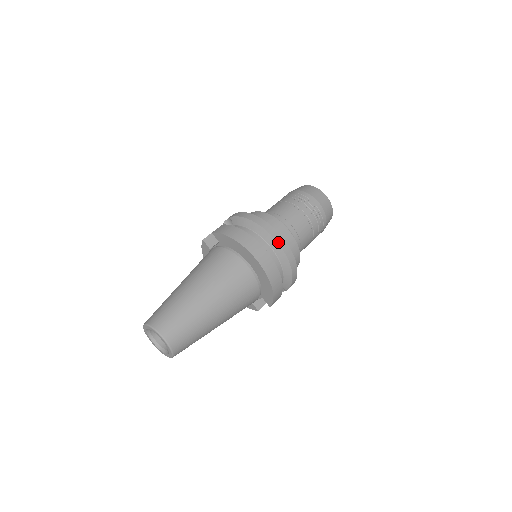
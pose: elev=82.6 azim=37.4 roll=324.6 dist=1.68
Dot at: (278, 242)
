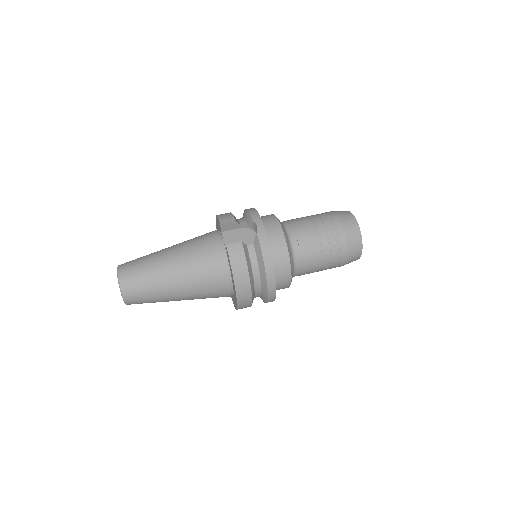
Dot at: (268, 295)
